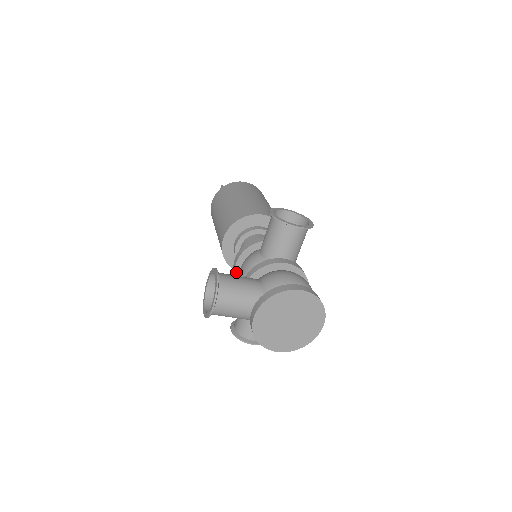
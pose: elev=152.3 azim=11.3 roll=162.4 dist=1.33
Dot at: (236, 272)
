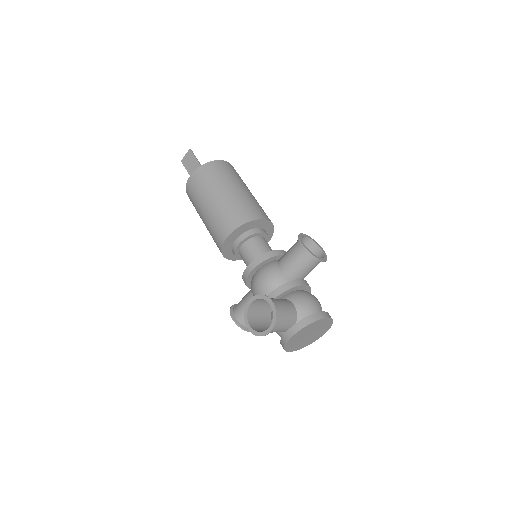
Dot at: (248, 276)
